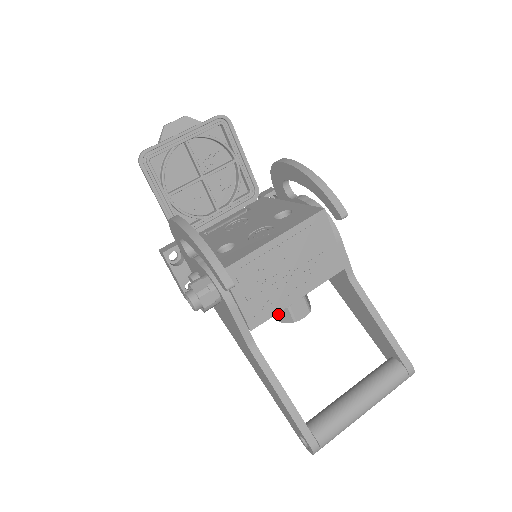
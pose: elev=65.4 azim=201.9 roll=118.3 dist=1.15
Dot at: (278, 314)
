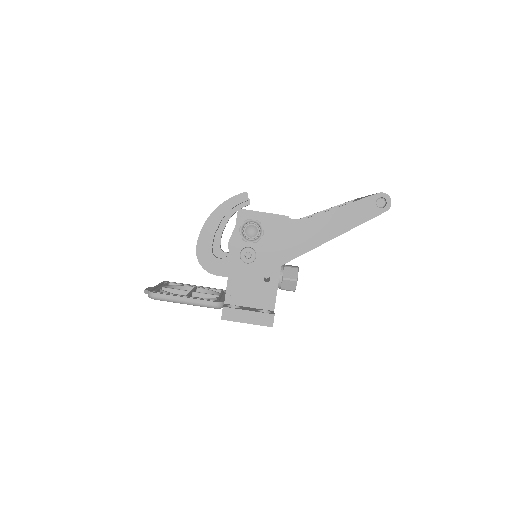
Dot at: occluded
